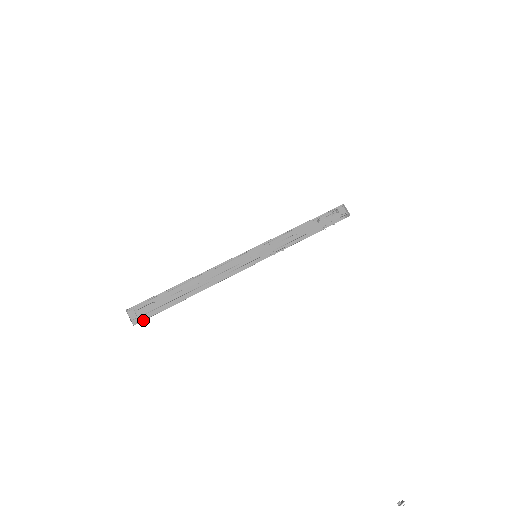
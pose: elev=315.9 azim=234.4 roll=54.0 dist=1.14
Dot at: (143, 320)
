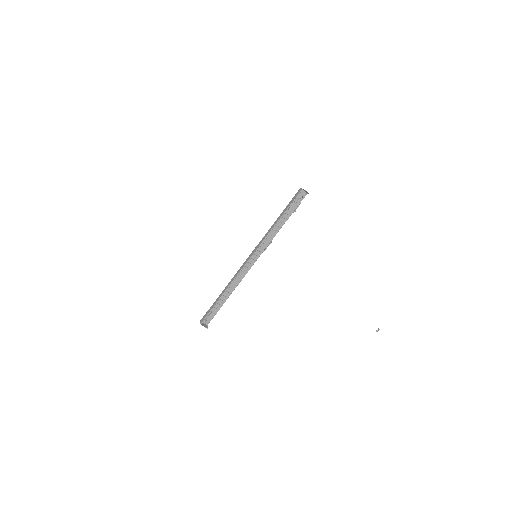
Dot at: occluded
